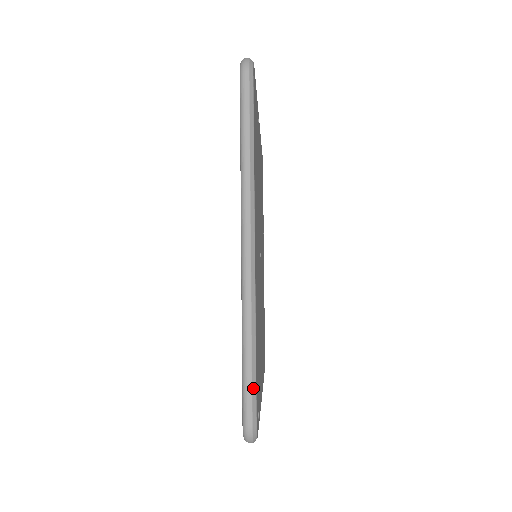
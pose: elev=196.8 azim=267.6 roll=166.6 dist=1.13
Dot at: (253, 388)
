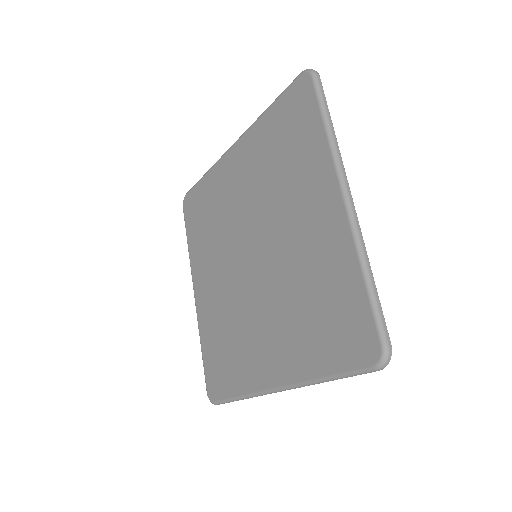
Dot at: occluded
